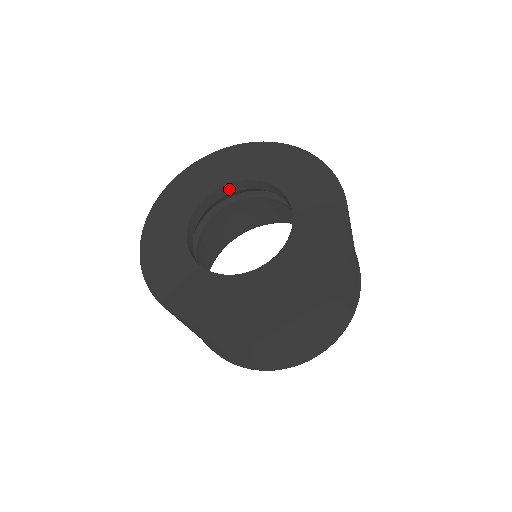
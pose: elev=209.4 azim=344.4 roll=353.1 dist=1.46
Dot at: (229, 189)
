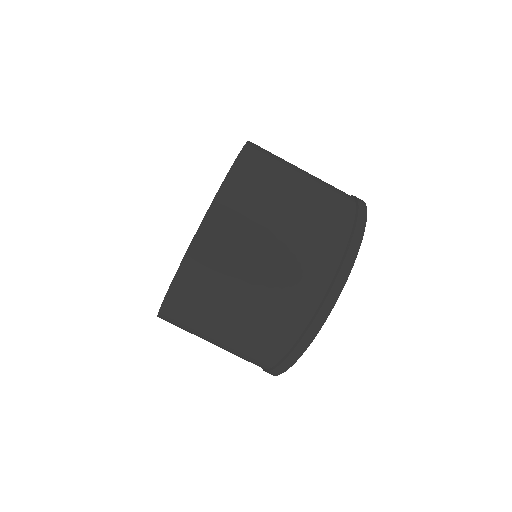
Dot at: occluded
